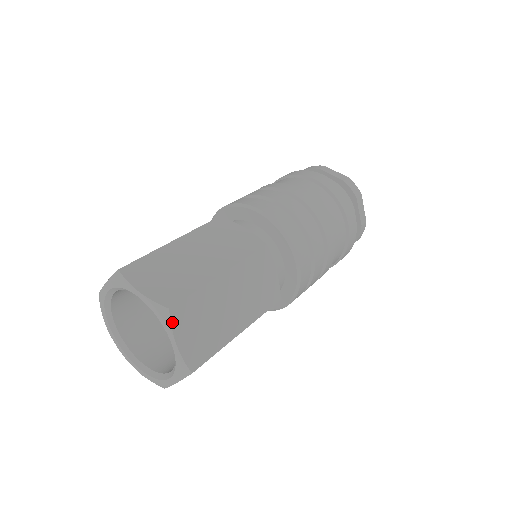
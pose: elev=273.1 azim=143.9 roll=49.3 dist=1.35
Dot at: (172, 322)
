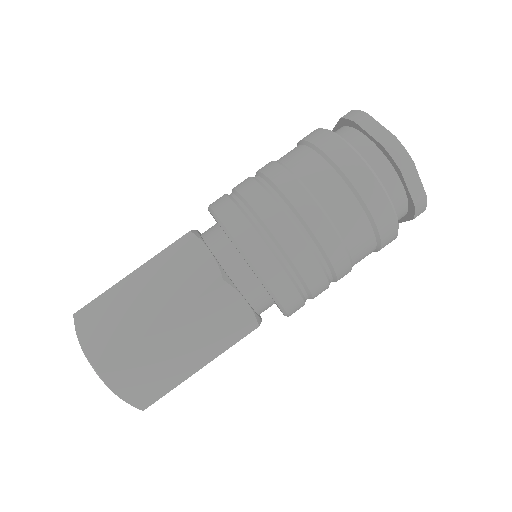
Dot at: (104, 380)
